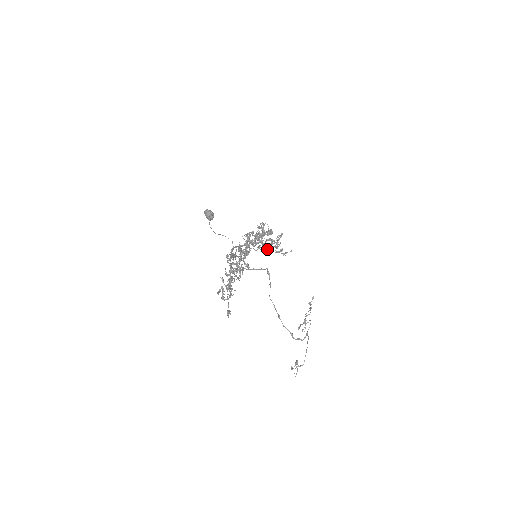
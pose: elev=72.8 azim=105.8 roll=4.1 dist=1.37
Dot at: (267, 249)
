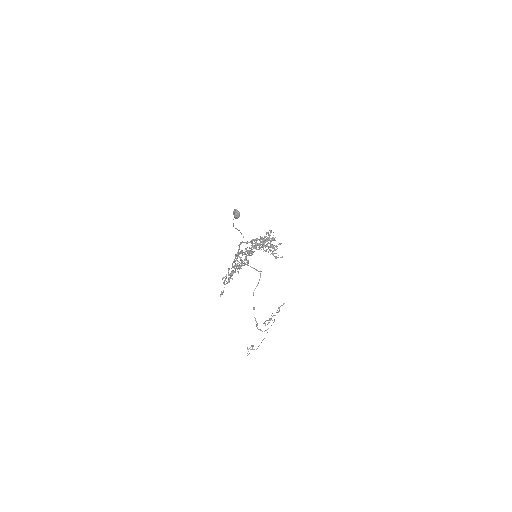
Dot at: (265, 250)
